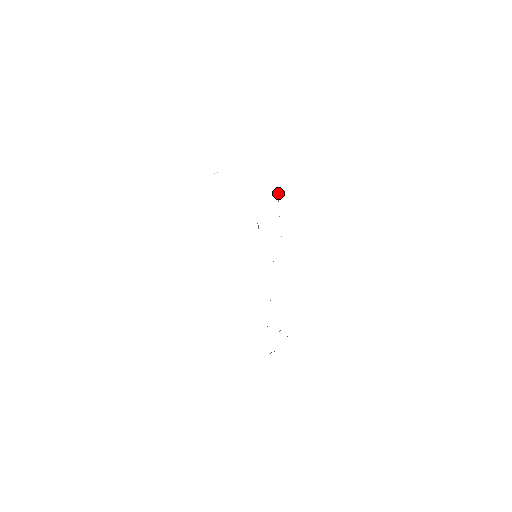
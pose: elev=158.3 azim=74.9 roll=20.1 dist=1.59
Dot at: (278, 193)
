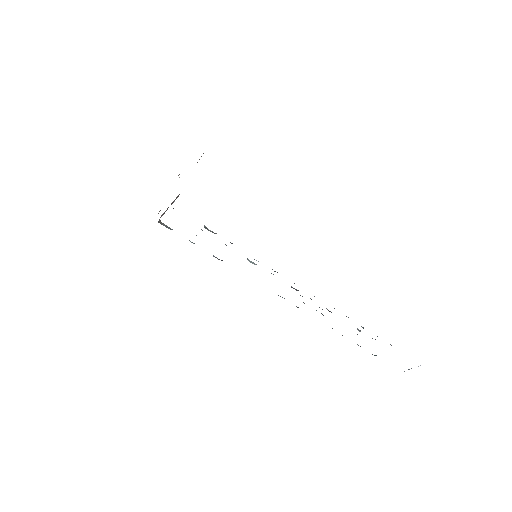
Dot at: occluded
